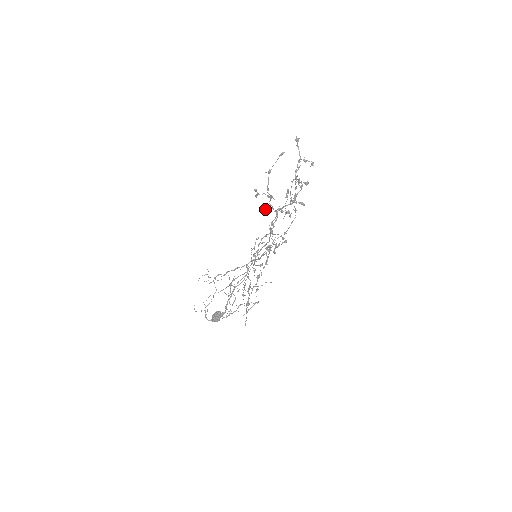
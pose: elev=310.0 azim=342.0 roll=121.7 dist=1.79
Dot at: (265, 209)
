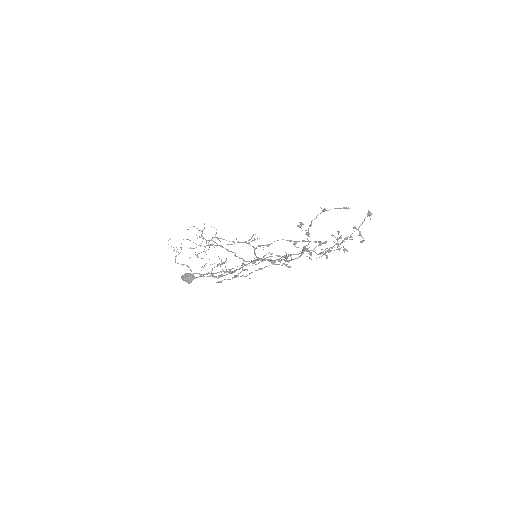
Dot at: (296, 243)
